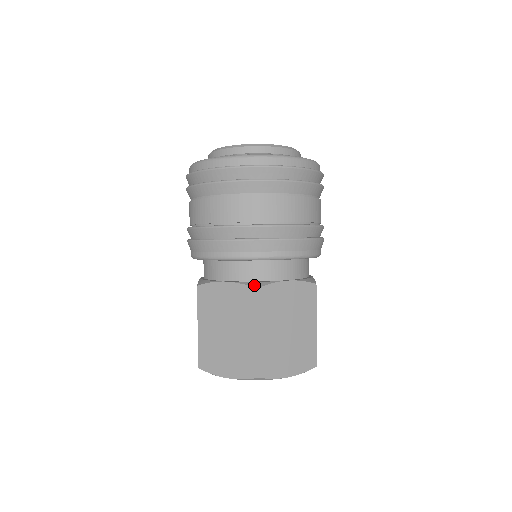
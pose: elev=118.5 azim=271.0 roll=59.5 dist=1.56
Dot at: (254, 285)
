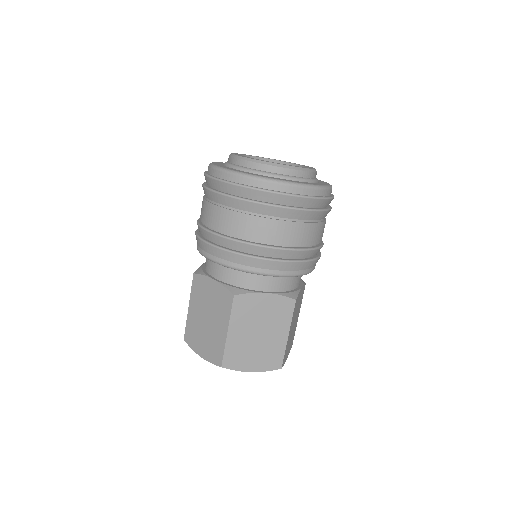
Dot at: (233, 291)
